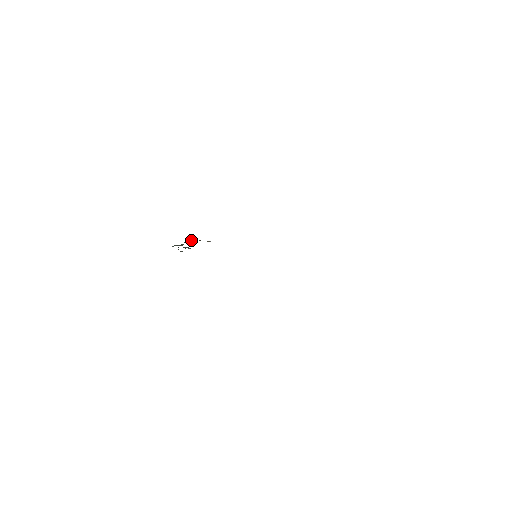
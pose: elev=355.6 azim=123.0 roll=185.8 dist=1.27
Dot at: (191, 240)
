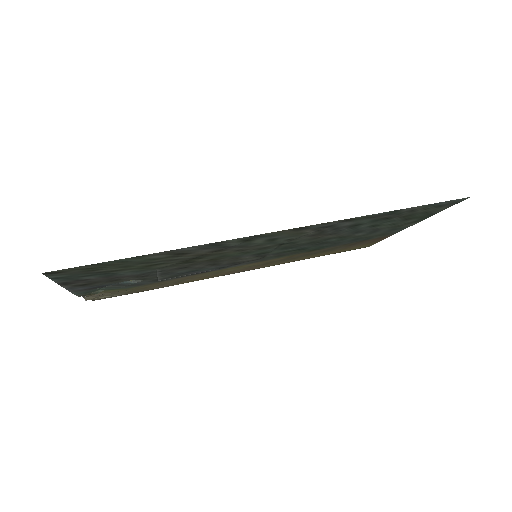
Dot at: (90, 296)
